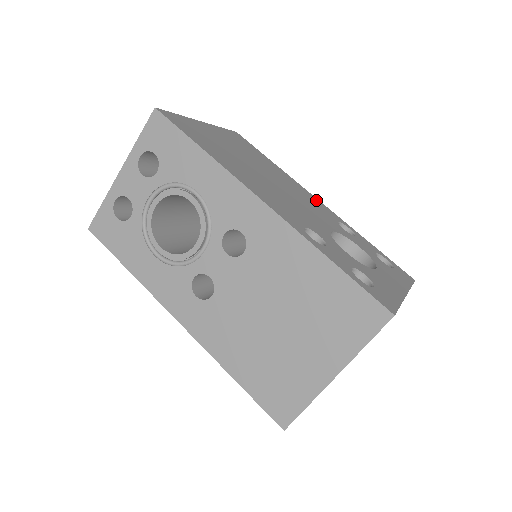
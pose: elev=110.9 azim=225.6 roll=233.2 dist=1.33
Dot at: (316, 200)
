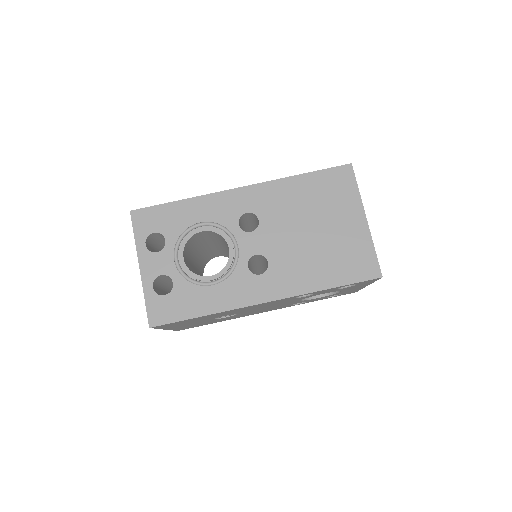
Dot at: occluded
